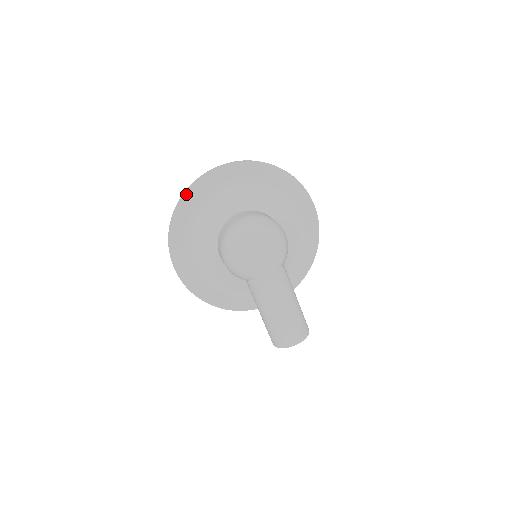
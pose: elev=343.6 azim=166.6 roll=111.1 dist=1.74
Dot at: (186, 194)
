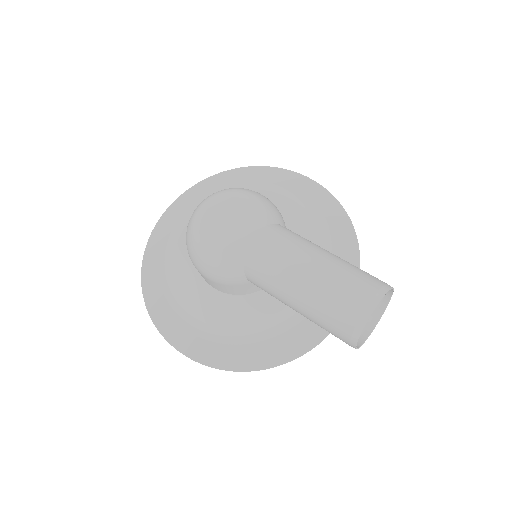
Dot at: (147, 254)
